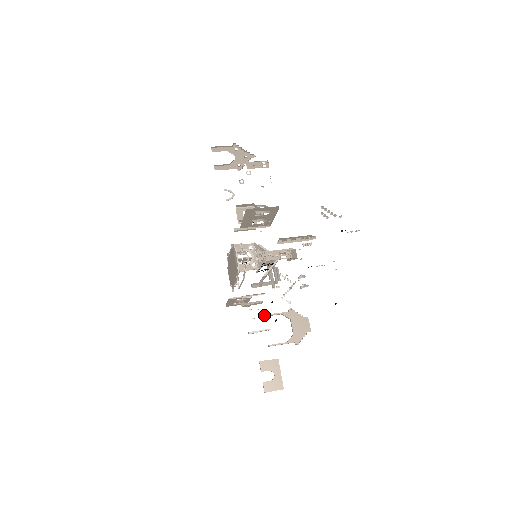
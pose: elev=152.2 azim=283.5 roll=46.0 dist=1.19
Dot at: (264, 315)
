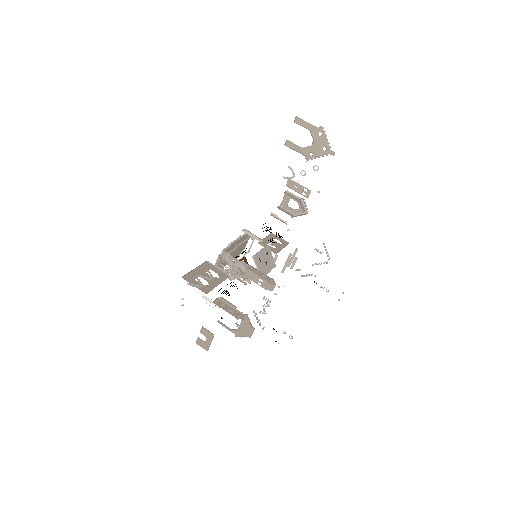
Dot at: occluded
